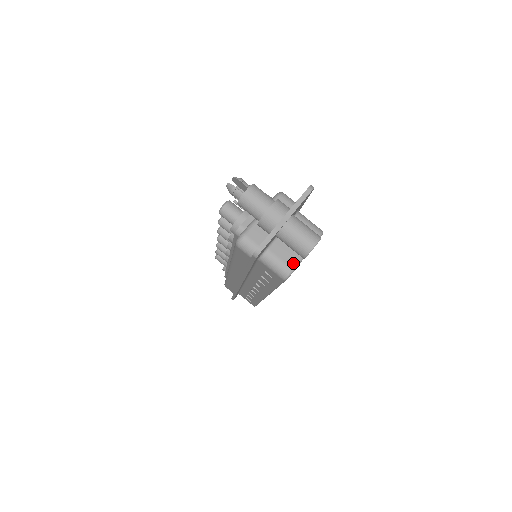
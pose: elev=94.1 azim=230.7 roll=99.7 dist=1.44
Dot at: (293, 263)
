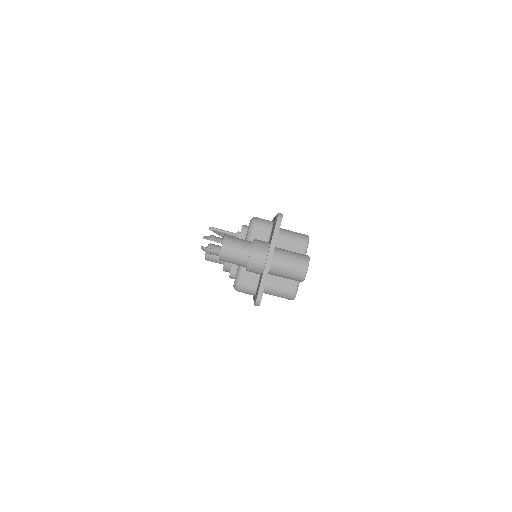
Dot at: (294, 284)
